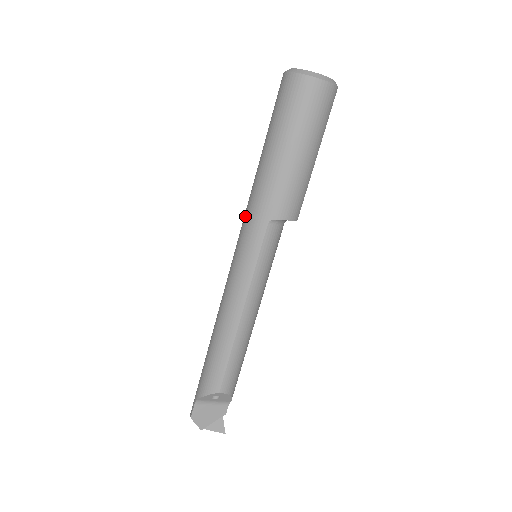
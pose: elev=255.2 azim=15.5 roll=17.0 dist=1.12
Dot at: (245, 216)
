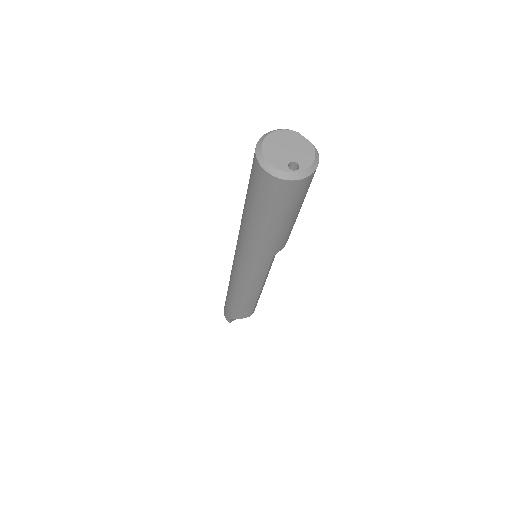
Dot at: (245, 252)
